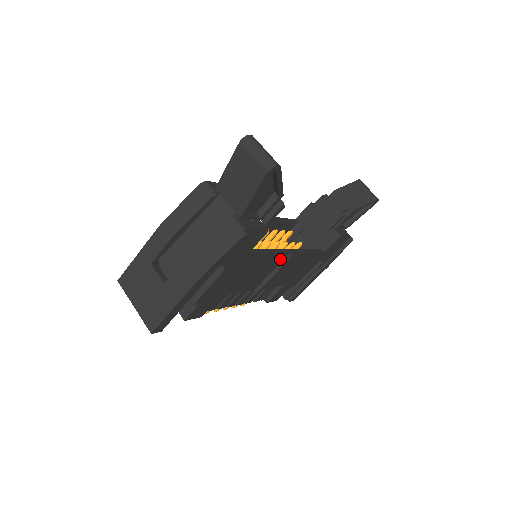
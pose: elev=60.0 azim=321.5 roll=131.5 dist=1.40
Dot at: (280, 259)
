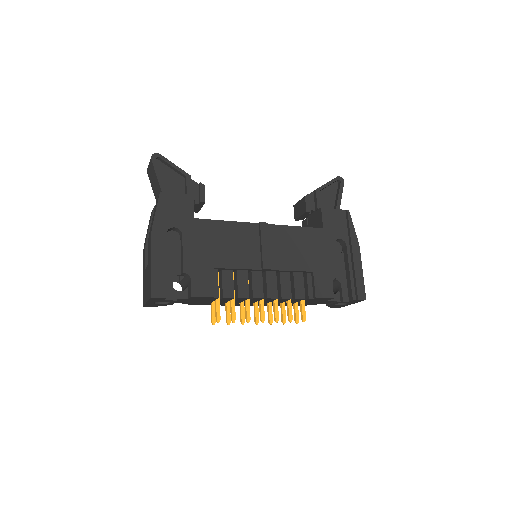
Dot at: (253, 230)
